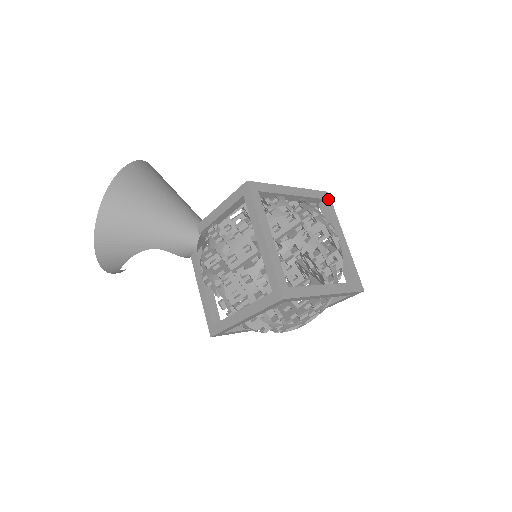
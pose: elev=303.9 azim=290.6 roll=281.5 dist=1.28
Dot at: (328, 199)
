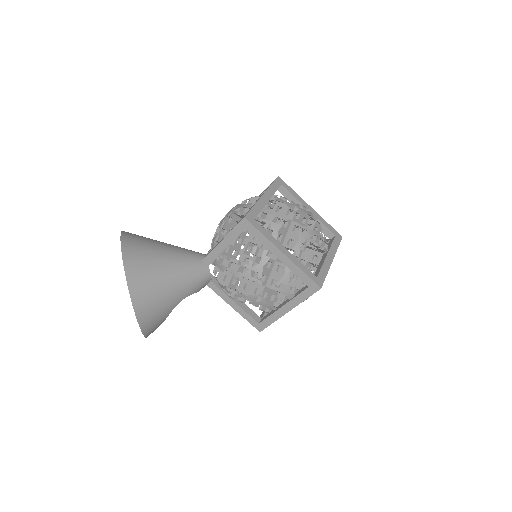
Dot at: (282, 182)
